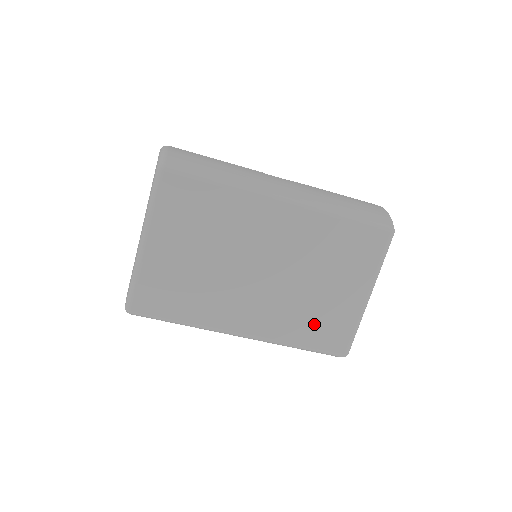
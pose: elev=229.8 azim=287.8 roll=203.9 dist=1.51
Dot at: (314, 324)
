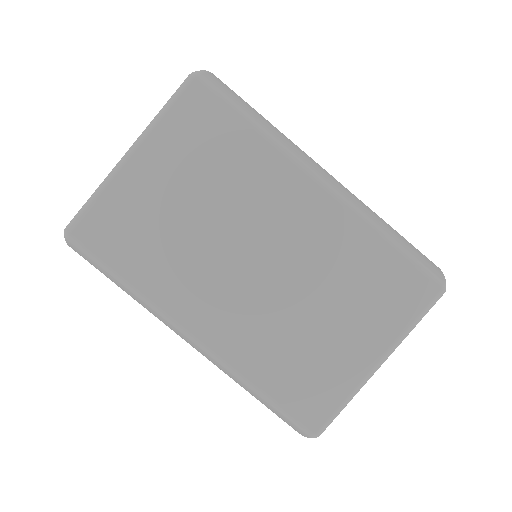
Dot at: (292, 368)
